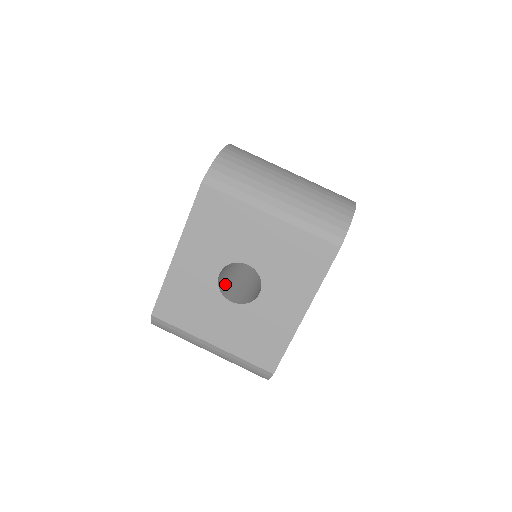
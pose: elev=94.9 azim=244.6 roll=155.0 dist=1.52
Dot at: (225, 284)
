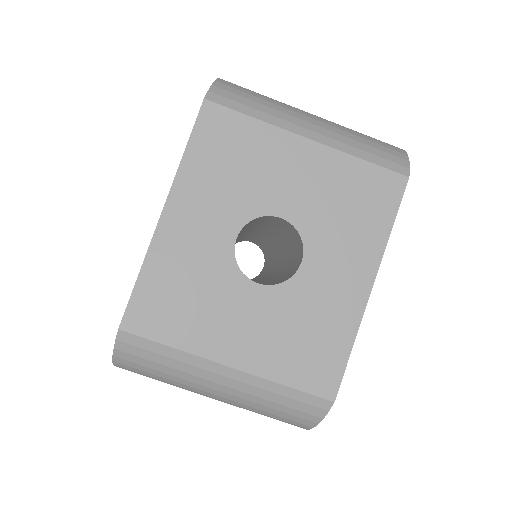
Dot at: occluded
